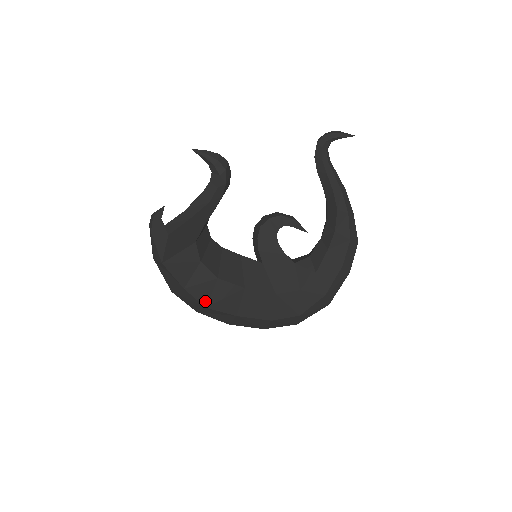
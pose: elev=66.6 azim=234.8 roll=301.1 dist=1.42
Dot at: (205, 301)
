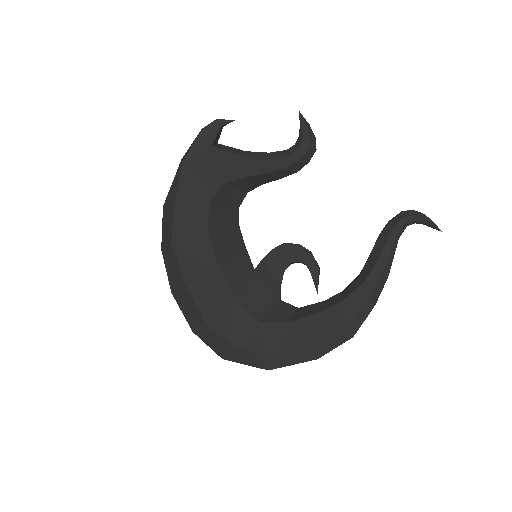
Dot at: (177, 237)
